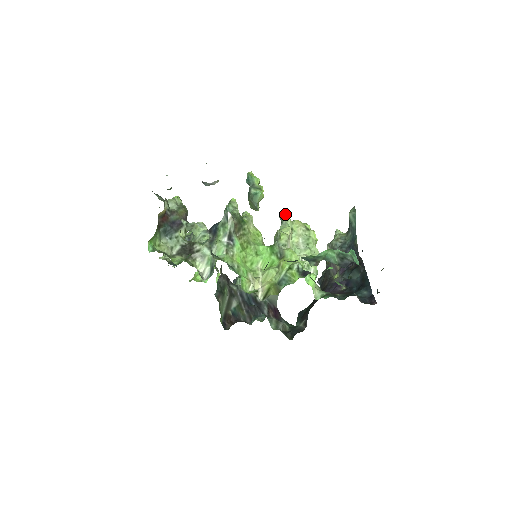
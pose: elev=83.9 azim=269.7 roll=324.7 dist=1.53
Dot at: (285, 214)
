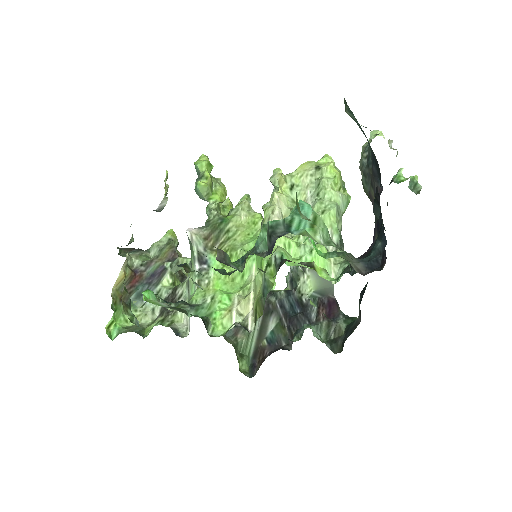
Dot at: (275, 172)
